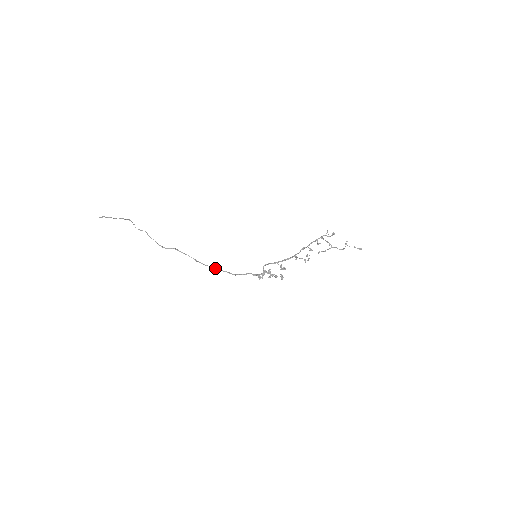
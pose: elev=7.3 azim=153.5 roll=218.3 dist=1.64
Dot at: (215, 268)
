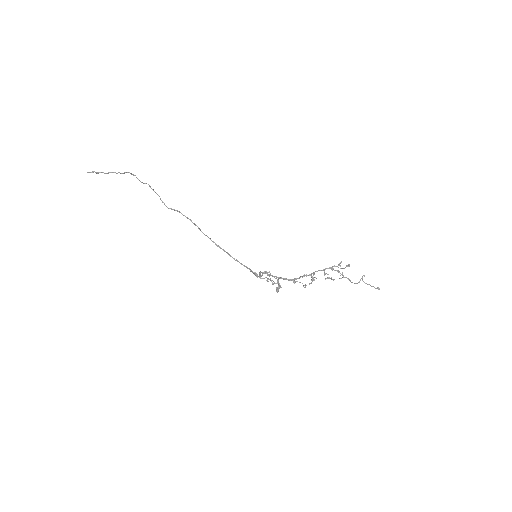
Dot at: (216, 244)
